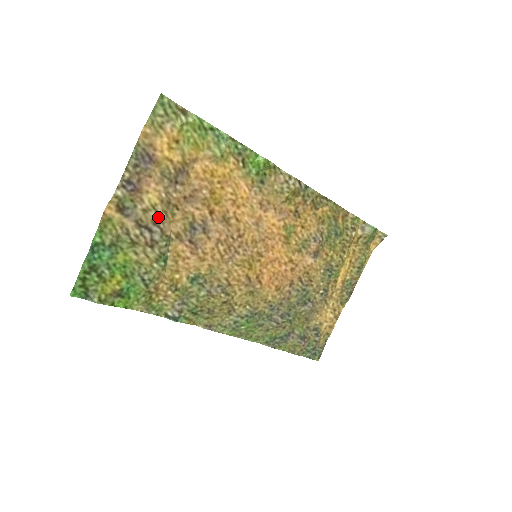
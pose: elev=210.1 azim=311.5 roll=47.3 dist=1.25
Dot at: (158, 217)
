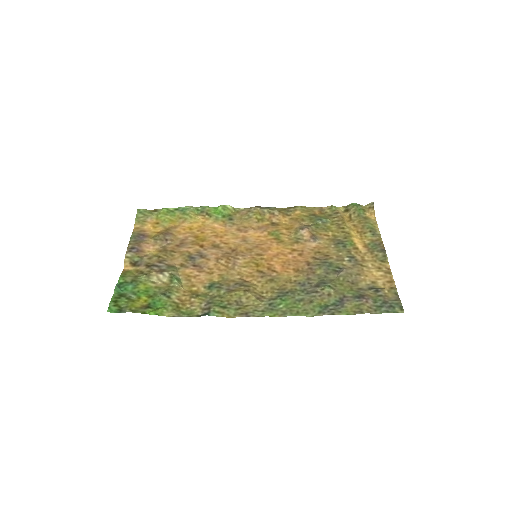
Dot at: (161, 259)
